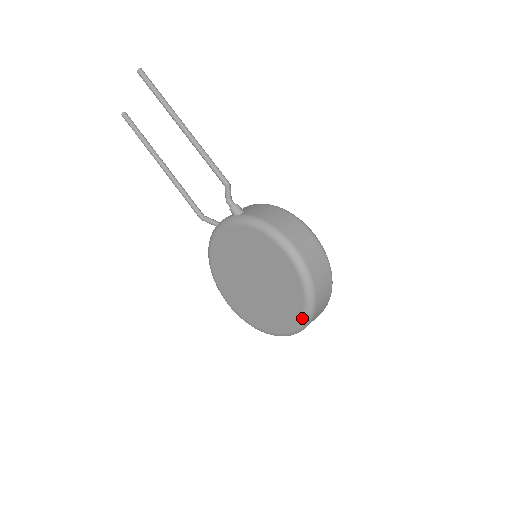
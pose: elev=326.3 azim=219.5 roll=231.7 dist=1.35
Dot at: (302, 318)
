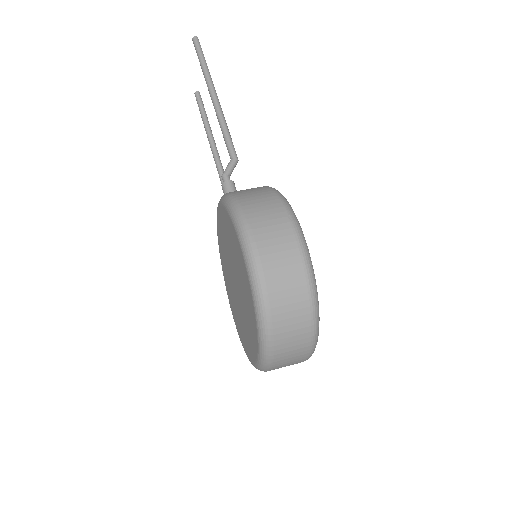
Dot at: (258, 344)
